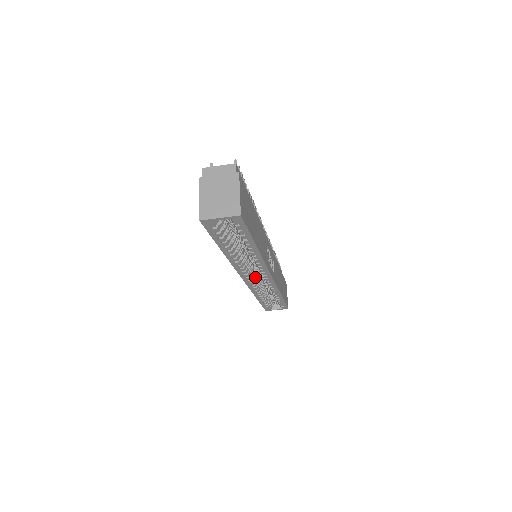
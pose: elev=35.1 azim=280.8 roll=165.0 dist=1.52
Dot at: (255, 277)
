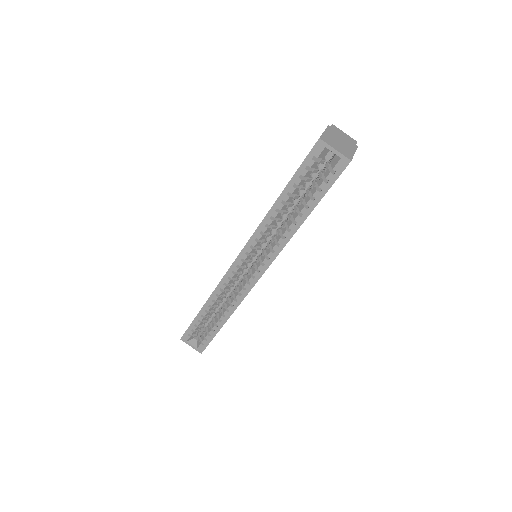
Dot at: (239, 272)
